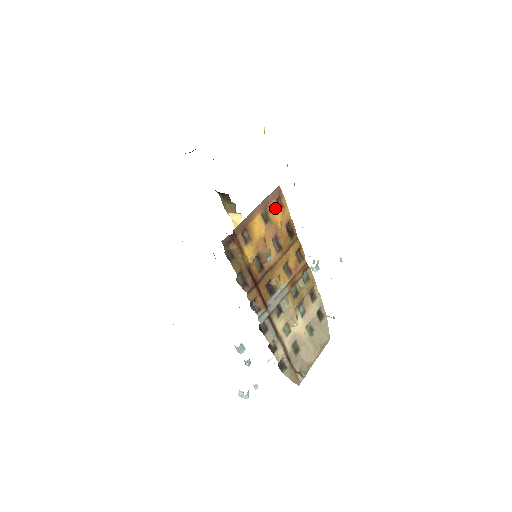
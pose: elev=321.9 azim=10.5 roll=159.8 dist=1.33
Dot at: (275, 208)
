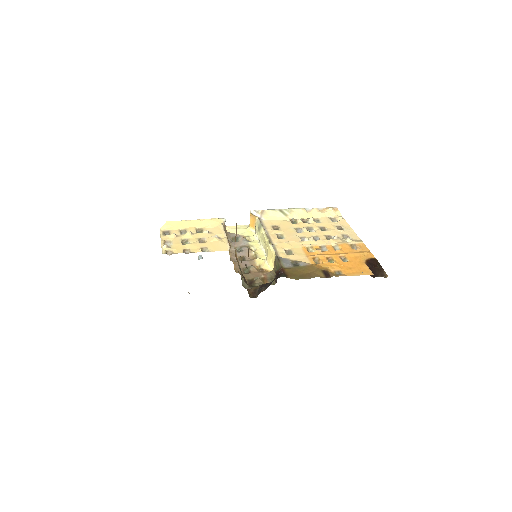
Dot at: occluded
